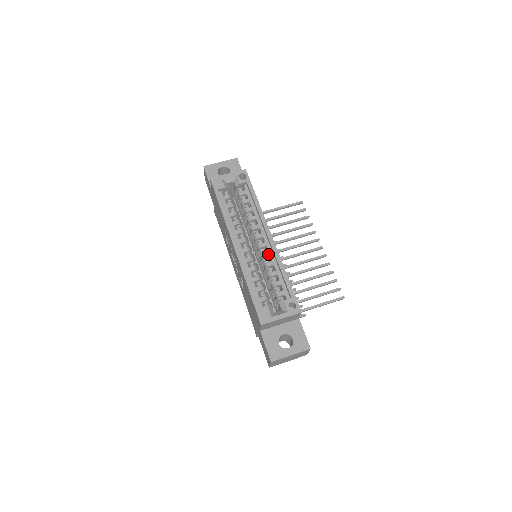
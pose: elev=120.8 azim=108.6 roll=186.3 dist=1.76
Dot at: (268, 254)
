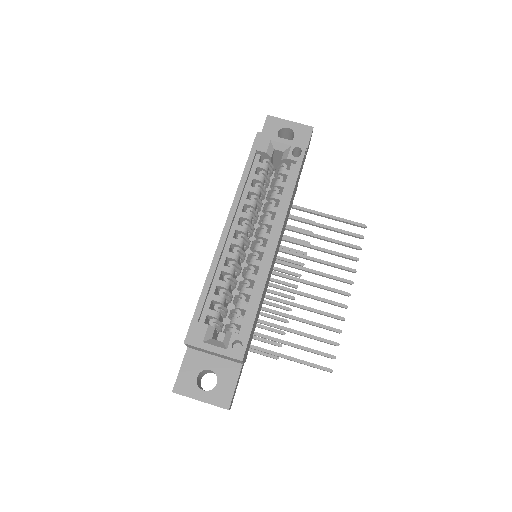
Dot at: (258, 263)
